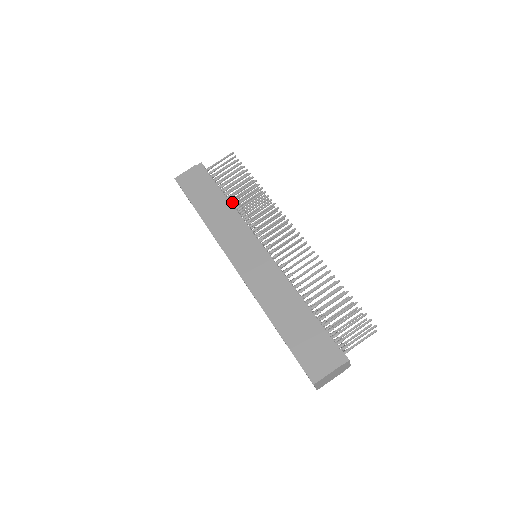
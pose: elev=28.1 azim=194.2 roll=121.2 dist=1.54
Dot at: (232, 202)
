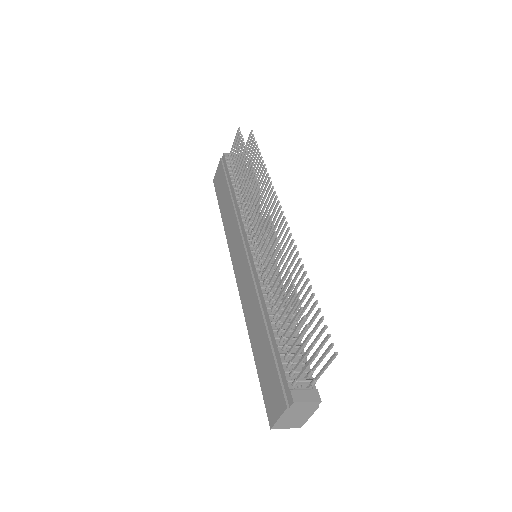
Dot at: (238, 194)
